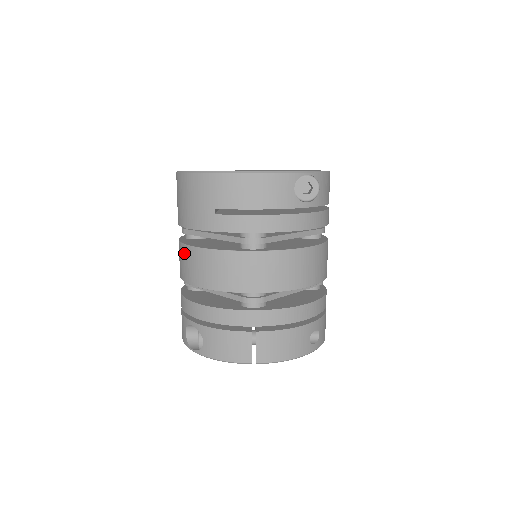
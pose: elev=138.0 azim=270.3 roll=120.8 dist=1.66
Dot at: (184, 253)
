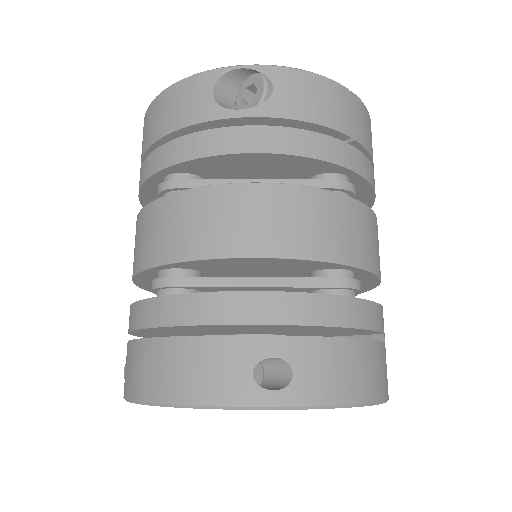
Dot at: occluded
